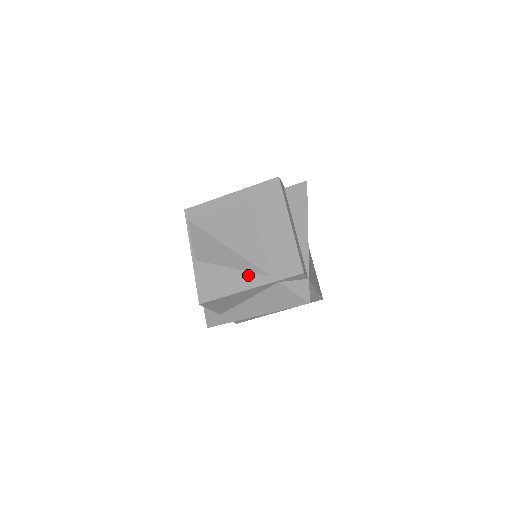
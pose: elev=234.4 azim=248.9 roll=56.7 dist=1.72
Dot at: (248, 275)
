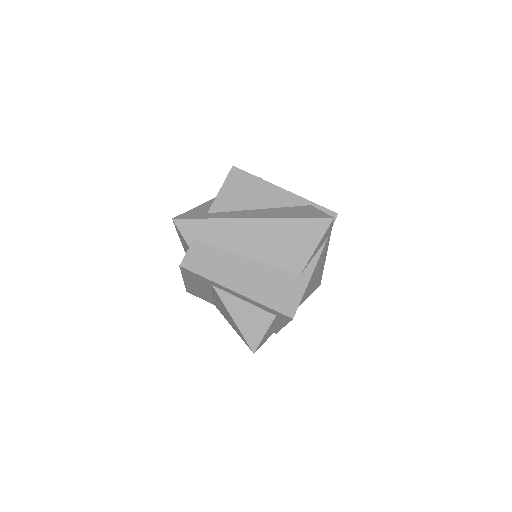
Dot at: occluded
